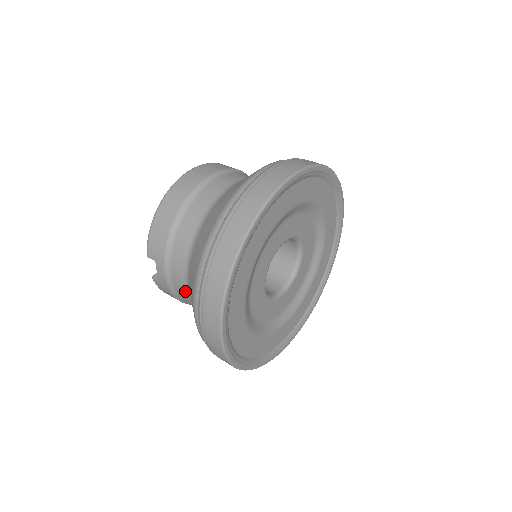
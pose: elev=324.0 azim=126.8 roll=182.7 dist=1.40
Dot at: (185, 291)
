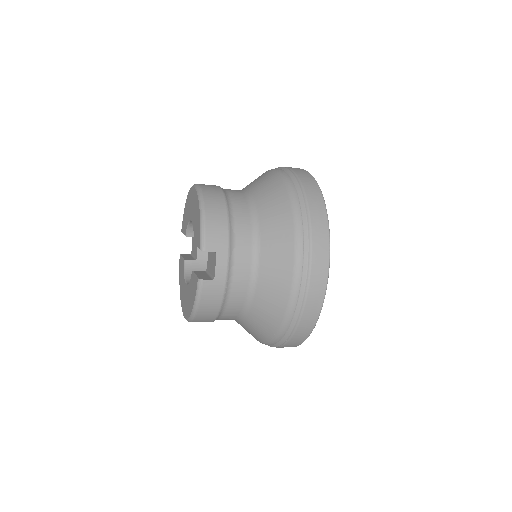
Dot at: (247, 276)
